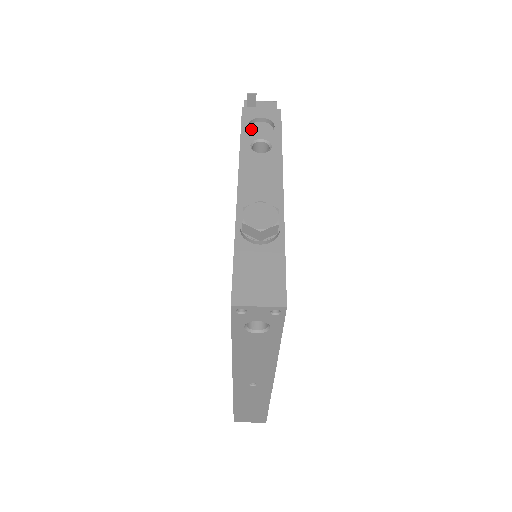
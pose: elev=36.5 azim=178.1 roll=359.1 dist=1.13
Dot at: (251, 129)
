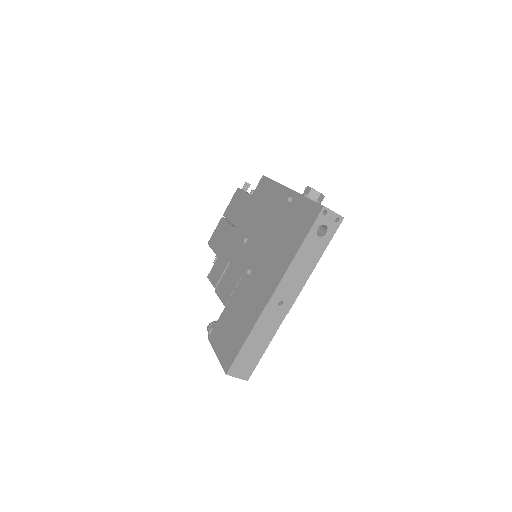
Dot at: occluded
